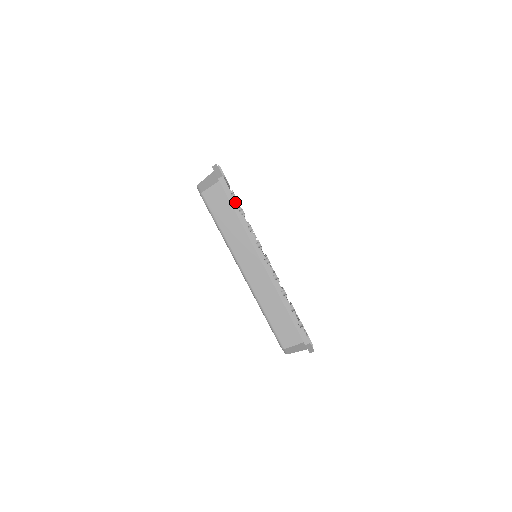
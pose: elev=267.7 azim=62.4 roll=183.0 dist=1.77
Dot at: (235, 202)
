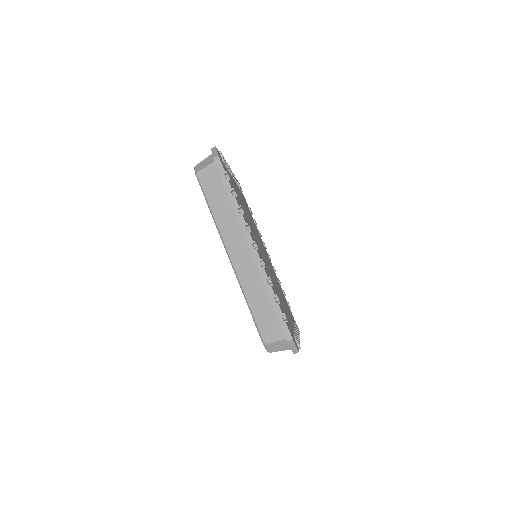
Dot at: (228, 182)
